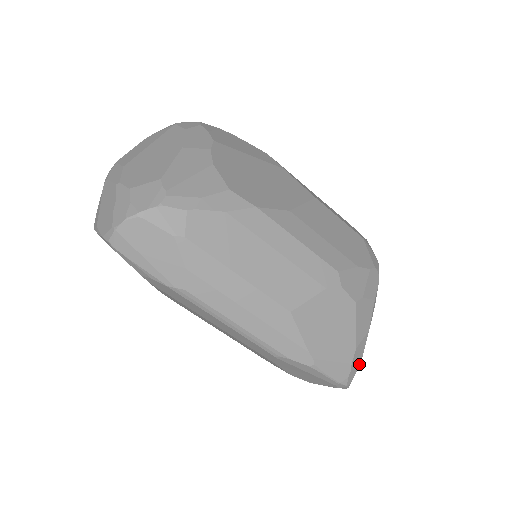
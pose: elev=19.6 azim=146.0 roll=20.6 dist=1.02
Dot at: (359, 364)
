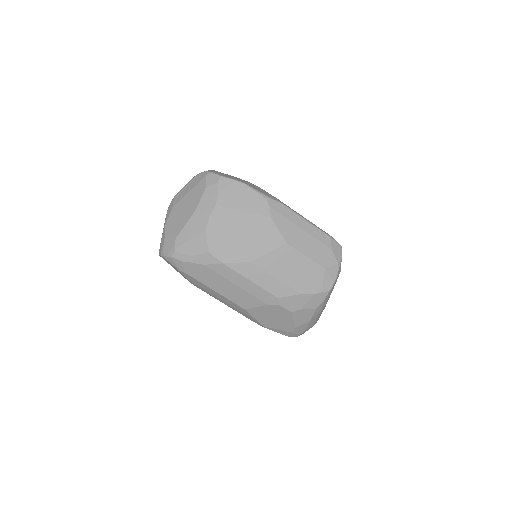
Dot at: (304, 331)
